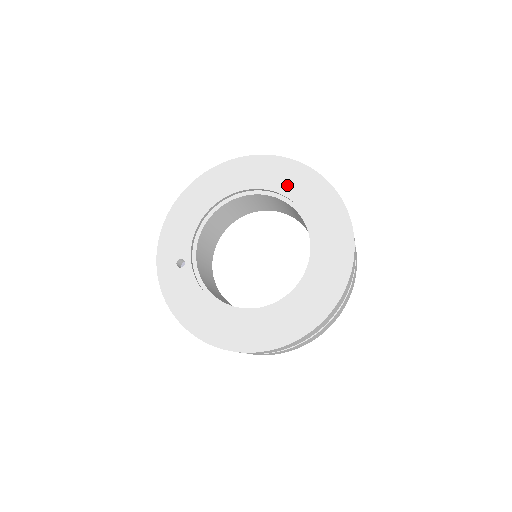
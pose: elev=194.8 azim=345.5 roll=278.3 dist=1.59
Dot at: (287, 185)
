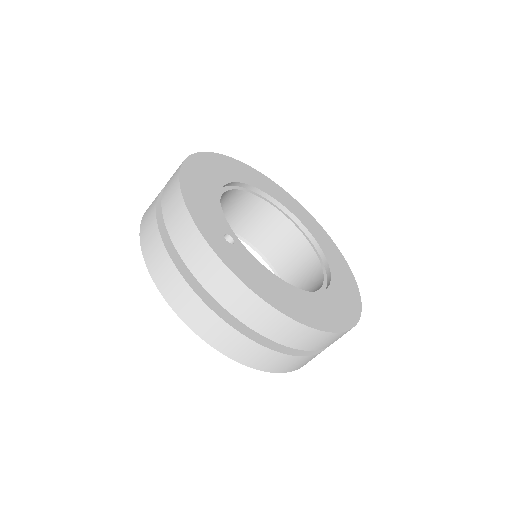
Dot at: (268, 189)
